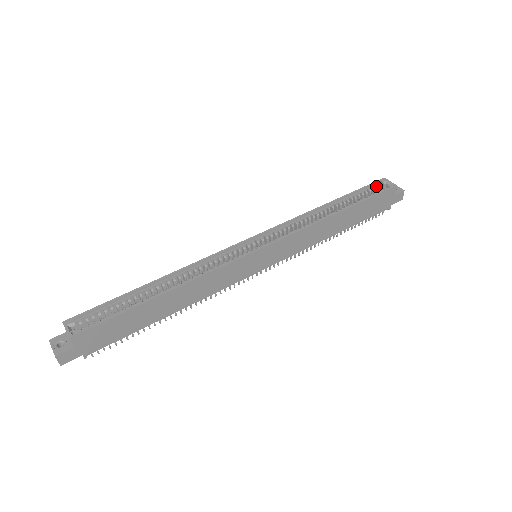
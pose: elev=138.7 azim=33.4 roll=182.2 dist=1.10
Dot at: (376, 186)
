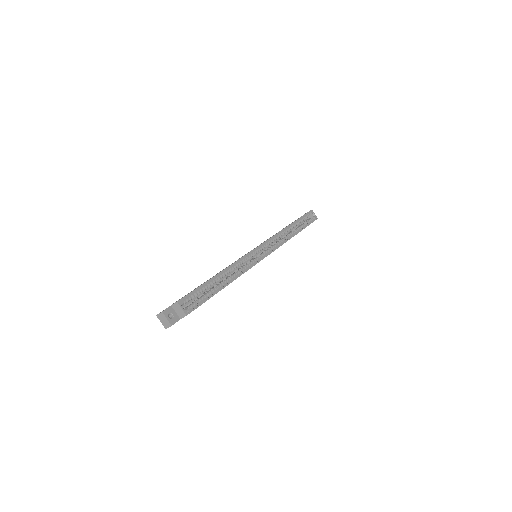
Dot at: (309, 215)
